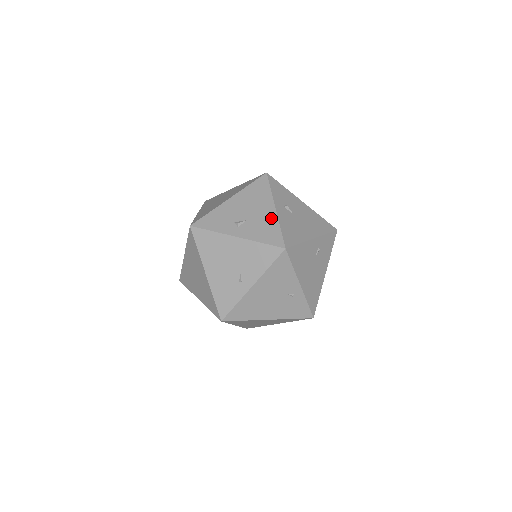
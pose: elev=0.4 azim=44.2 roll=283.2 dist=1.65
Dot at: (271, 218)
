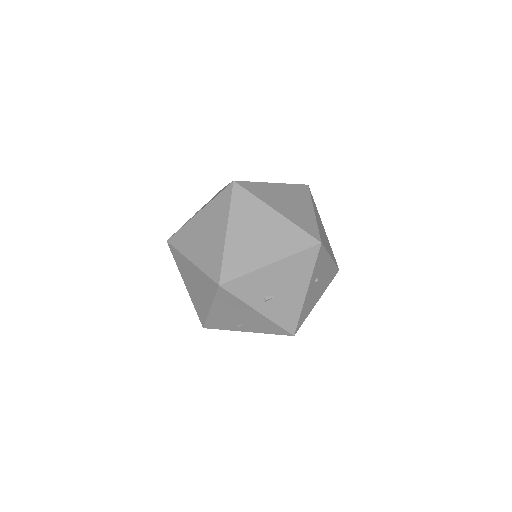
Dot at: (298, 302)
